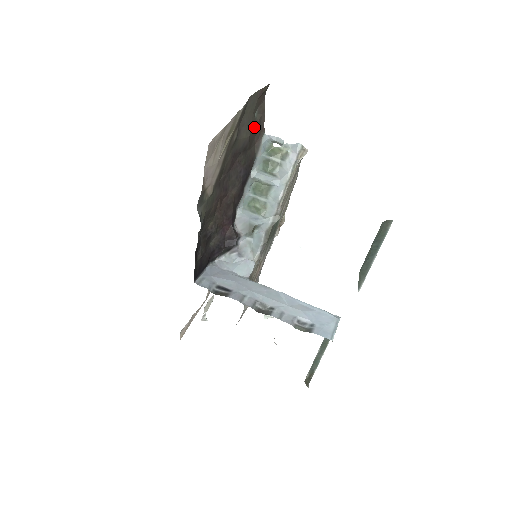
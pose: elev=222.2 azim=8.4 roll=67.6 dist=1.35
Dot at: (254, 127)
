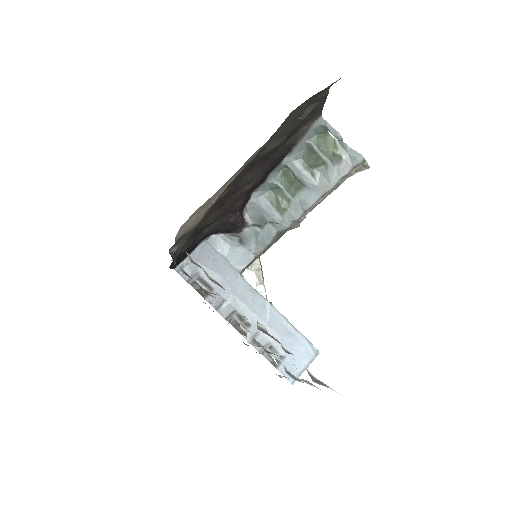
Dot at: (298, 124)
